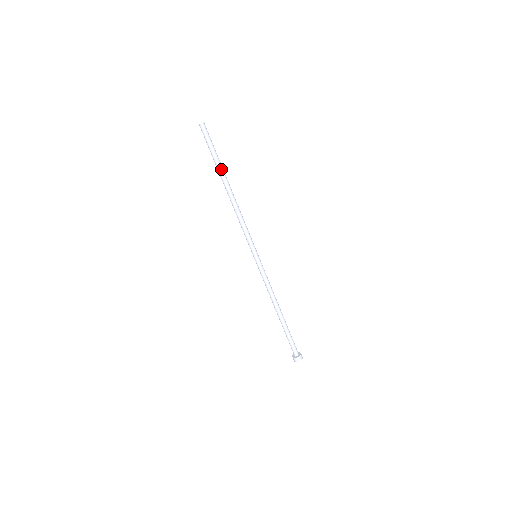
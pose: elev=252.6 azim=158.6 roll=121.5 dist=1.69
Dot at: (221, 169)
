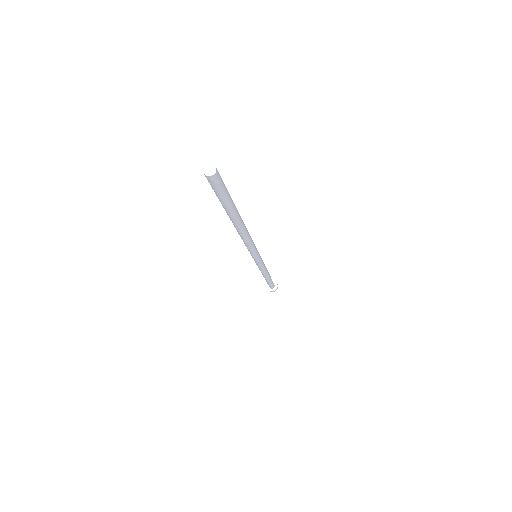
Dot at: (234, 214)
